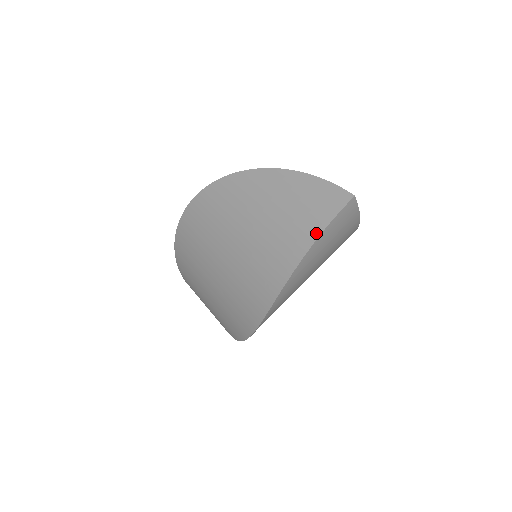
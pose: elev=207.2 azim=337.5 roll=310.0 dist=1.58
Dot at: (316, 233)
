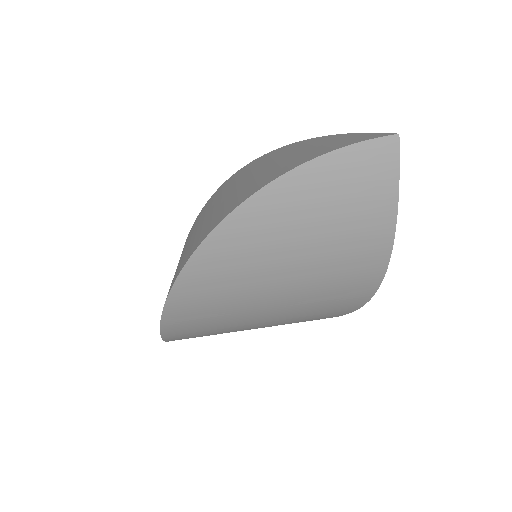
Dot at: (323, 153)
